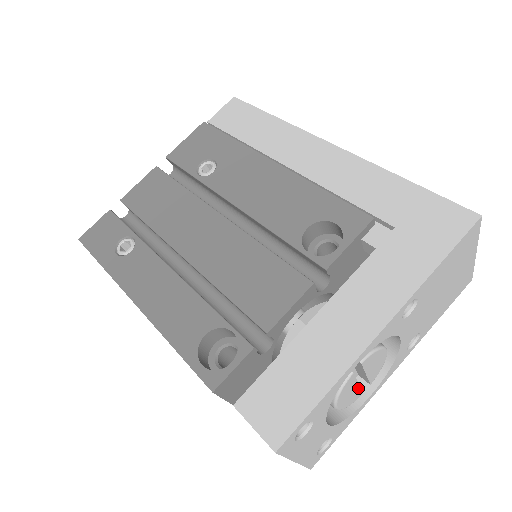
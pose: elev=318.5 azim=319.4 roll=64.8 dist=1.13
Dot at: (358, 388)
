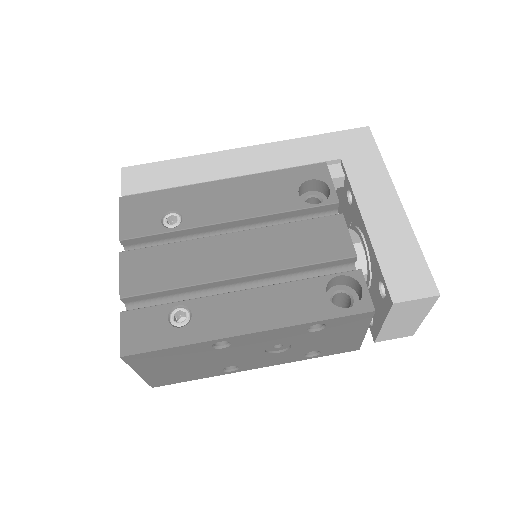
Dot at: occluded
